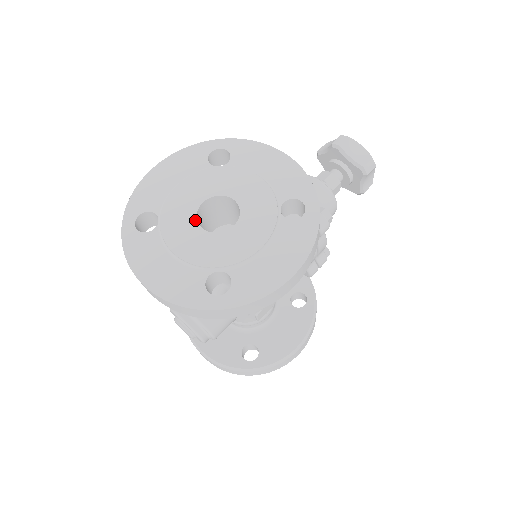
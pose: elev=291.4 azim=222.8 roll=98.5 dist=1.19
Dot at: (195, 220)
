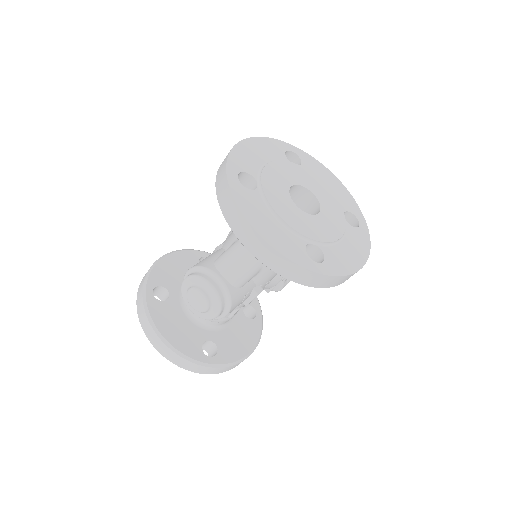
Dot at: (289, 196)
